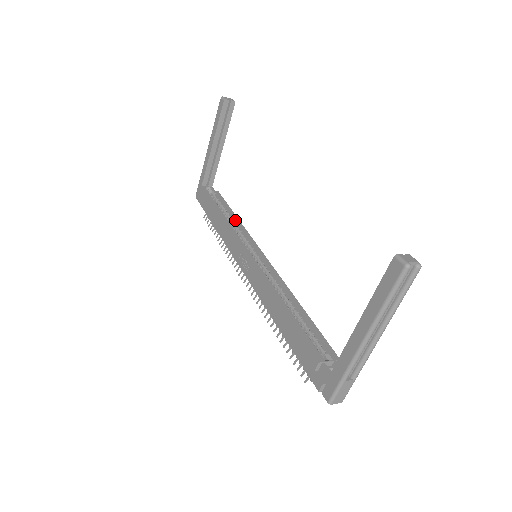
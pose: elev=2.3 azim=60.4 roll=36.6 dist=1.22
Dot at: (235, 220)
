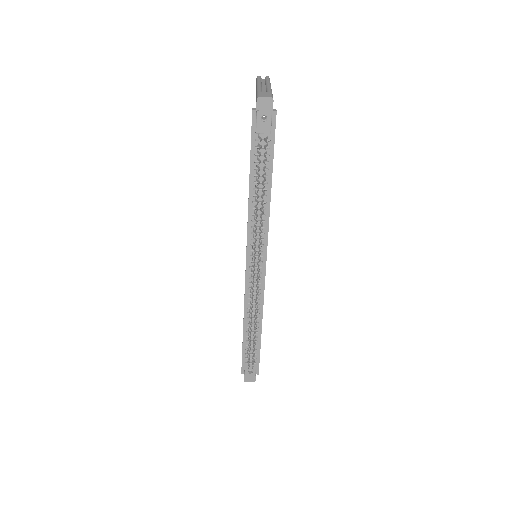
Dot at: occluded
